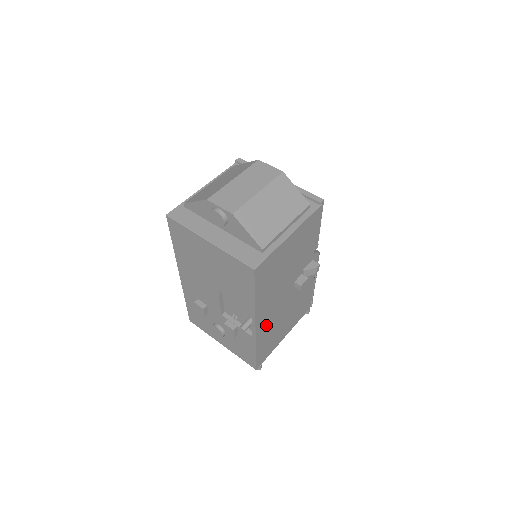
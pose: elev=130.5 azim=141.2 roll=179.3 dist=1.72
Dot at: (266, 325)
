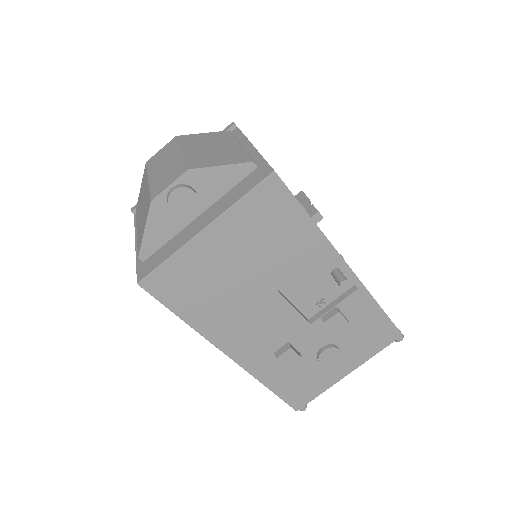
Dot at: occluded
